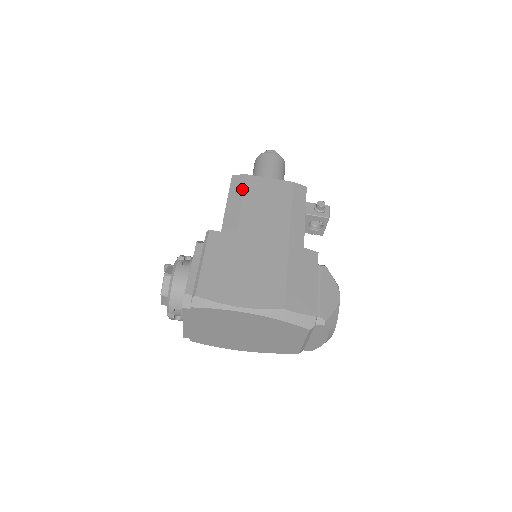
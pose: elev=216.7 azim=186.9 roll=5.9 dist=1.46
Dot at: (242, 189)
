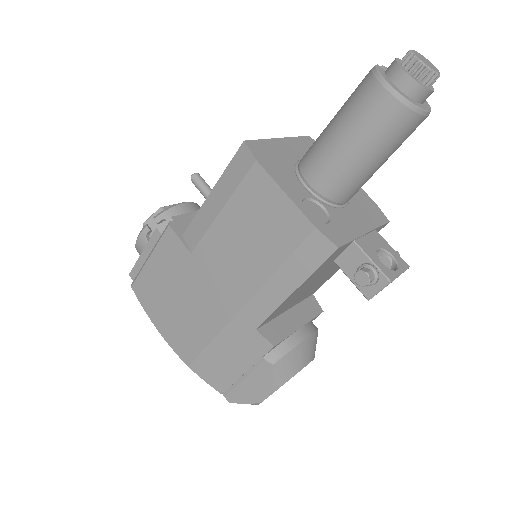
Dot at: (234, 186)
